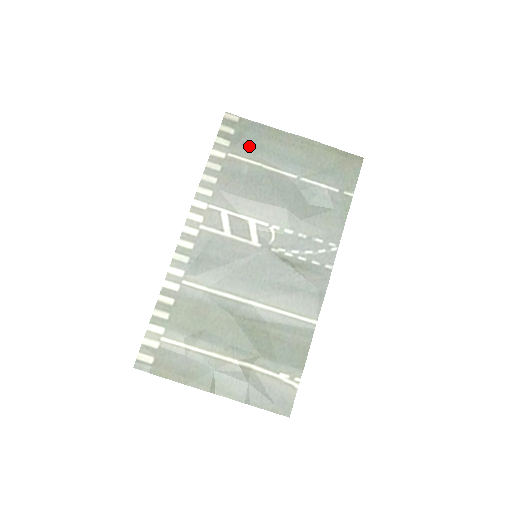
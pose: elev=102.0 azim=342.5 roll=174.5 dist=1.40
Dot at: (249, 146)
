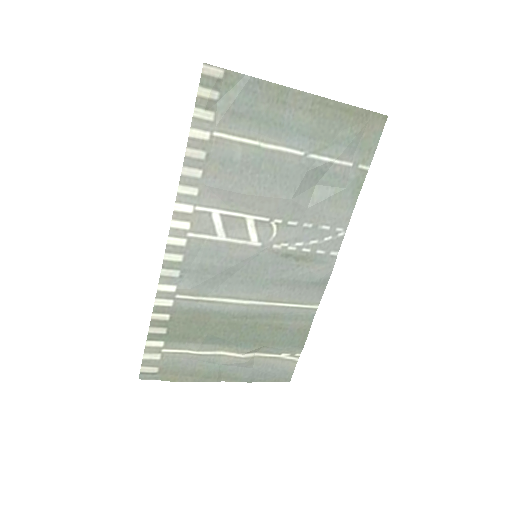
Dot at: (241, 117)
